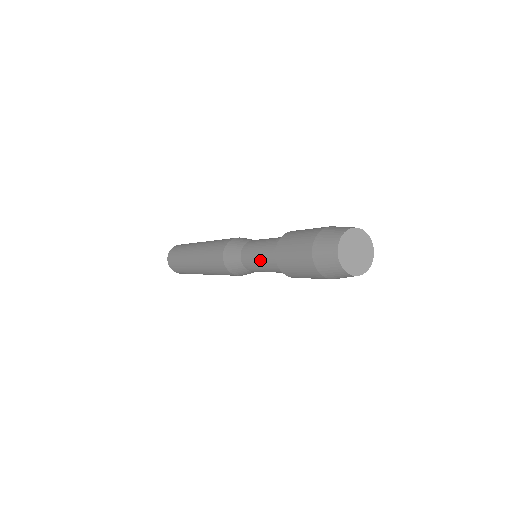
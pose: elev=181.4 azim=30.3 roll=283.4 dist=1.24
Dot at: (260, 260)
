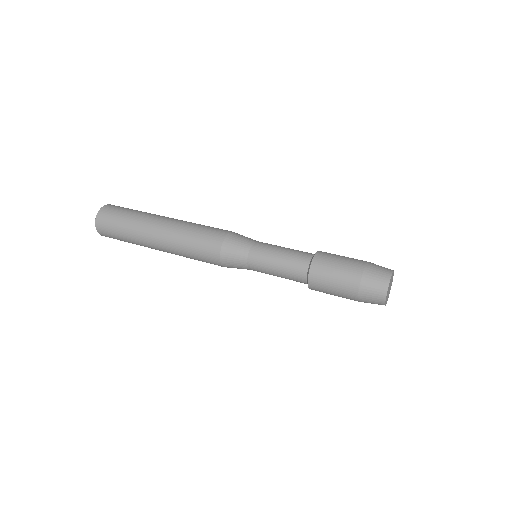
Dot at: occluded
